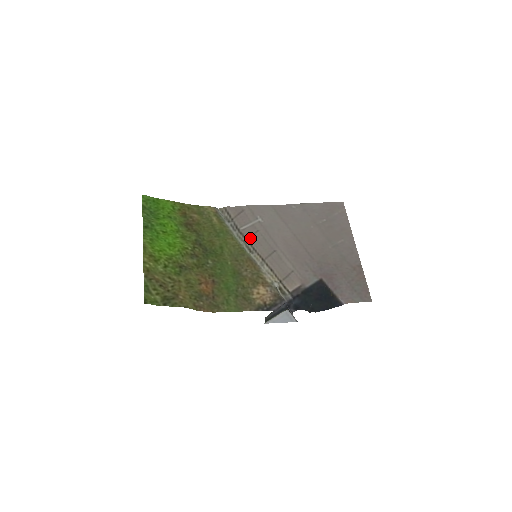
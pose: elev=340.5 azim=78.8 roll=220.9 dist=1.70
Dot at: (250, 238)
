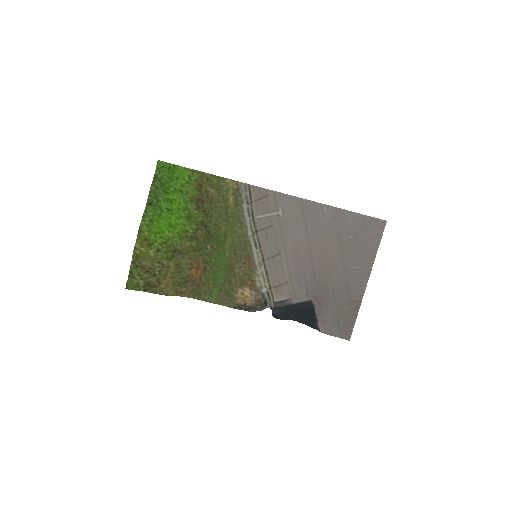
Dot at: (260, 231)
